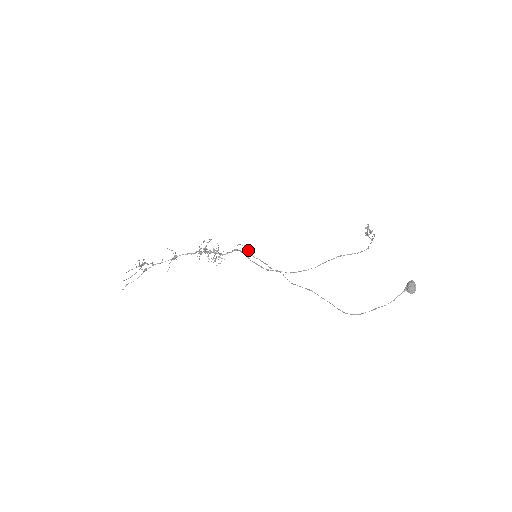
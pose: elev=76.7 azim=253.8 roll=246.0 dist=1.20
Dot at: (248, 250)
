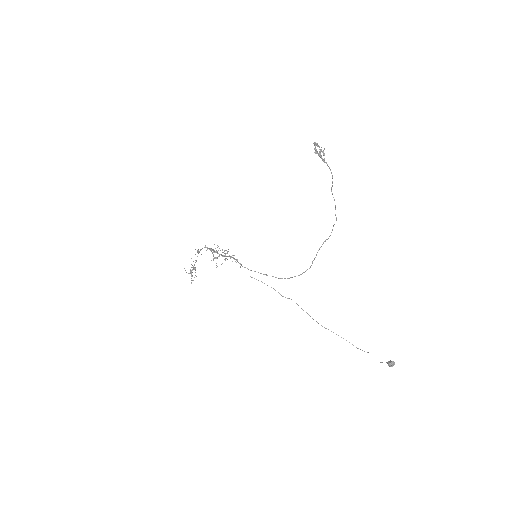
Dot at: occluded
